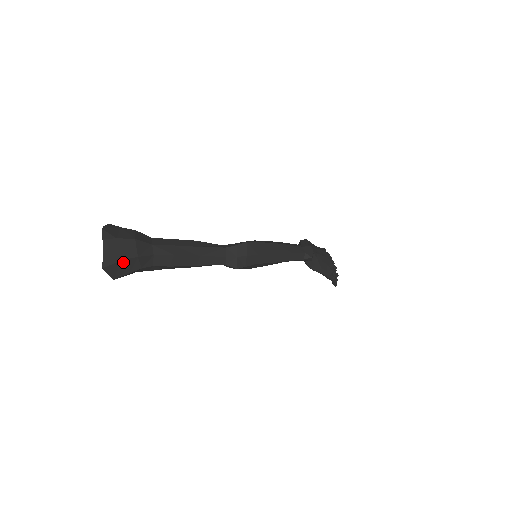
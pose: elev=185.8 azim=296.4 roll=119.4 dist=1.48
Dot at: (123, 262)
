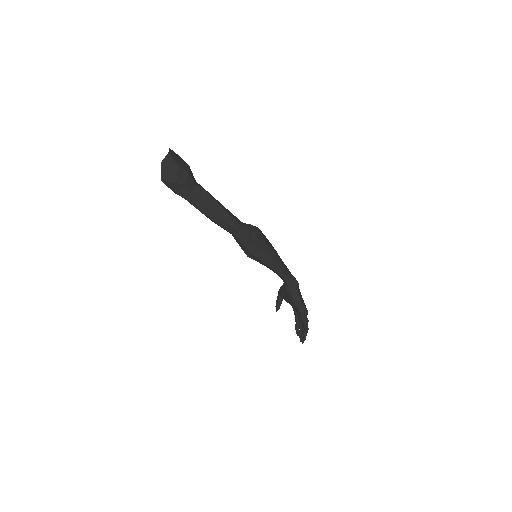
Dot at: (178, 168)
